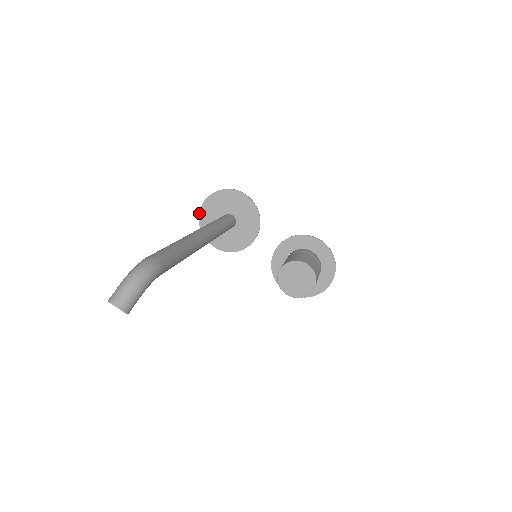
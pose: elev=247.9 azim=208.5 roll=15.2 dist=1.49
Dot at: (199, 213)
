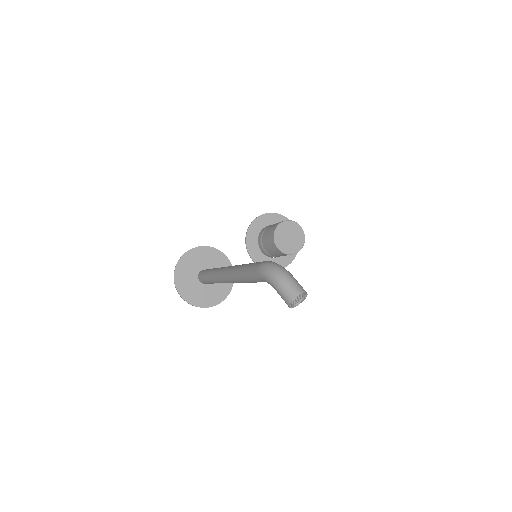
Dot at: occluded
